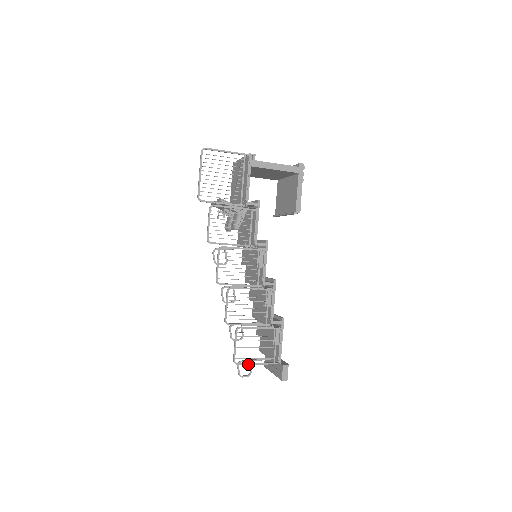
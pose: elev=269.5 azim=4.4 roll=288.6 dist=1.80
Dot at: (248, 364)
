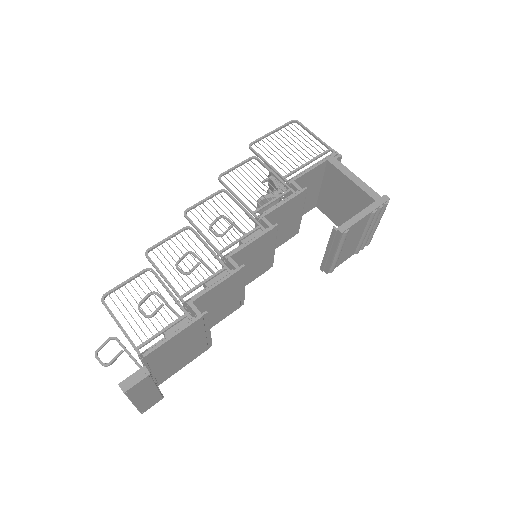
Dot at: (112, 315)
